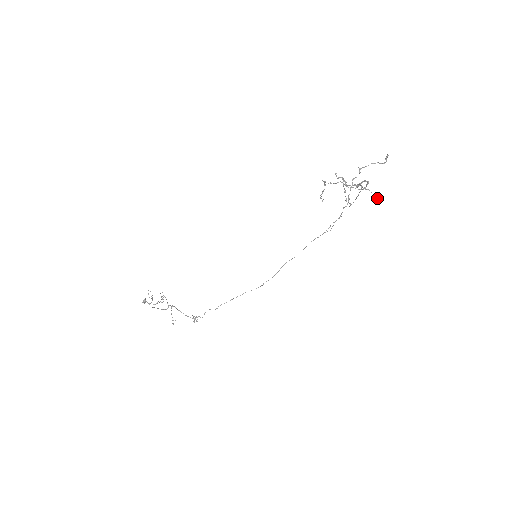
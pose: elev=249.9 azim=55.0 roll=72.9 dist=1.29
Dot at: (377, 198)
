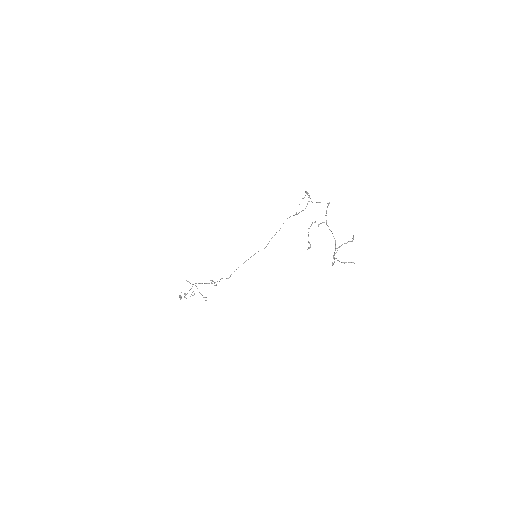
Dot at: occluded
